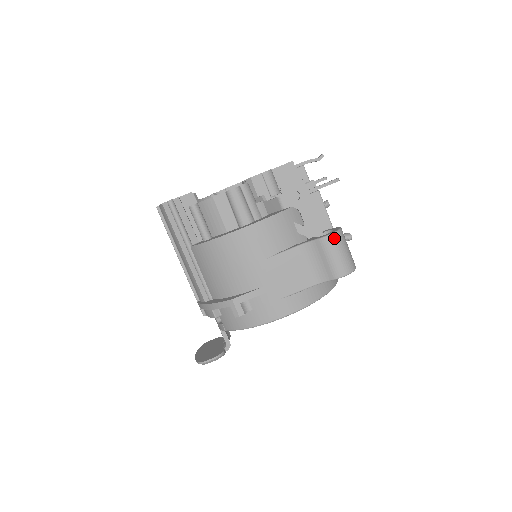
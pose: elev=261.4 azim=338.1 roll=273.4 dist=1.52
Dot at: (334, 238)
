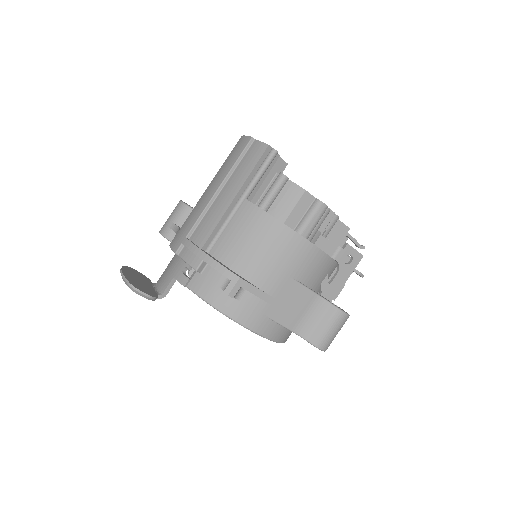
Dot at: (345, 318)
